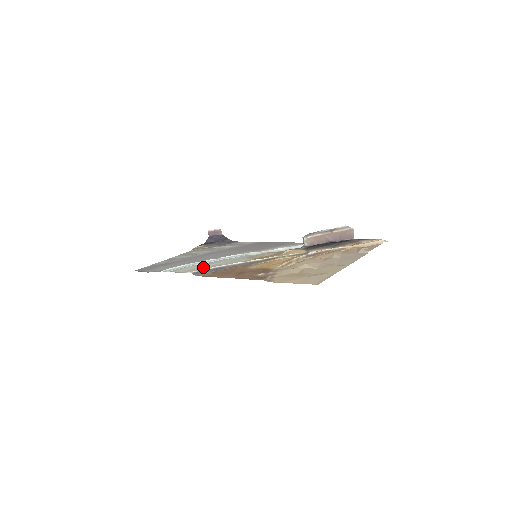
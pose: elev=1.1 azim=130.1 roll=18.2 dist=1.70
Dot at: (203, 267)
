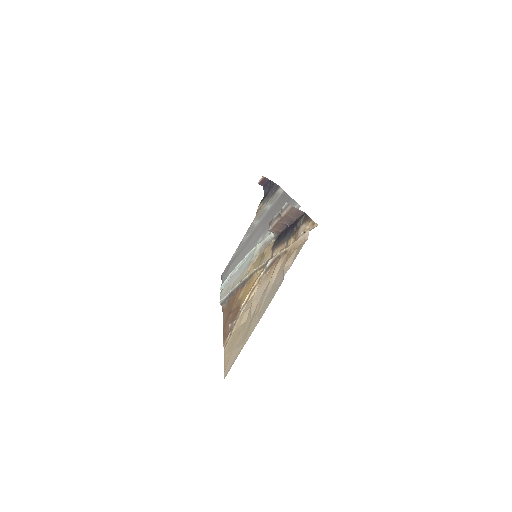
Dot at: (229, 287)
